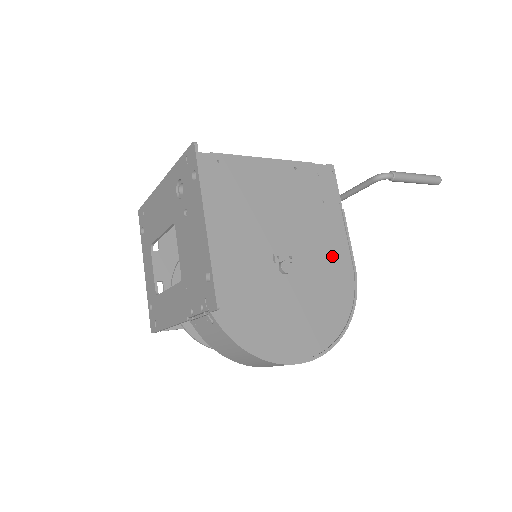
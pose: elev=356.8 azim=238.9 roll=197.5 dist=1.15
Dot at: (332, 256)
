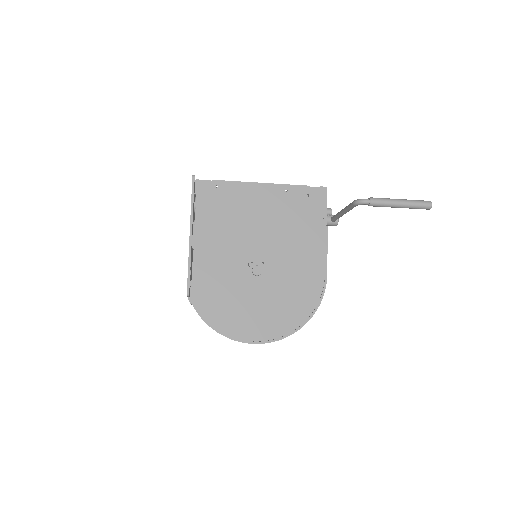
Dot at: (305, 265)
